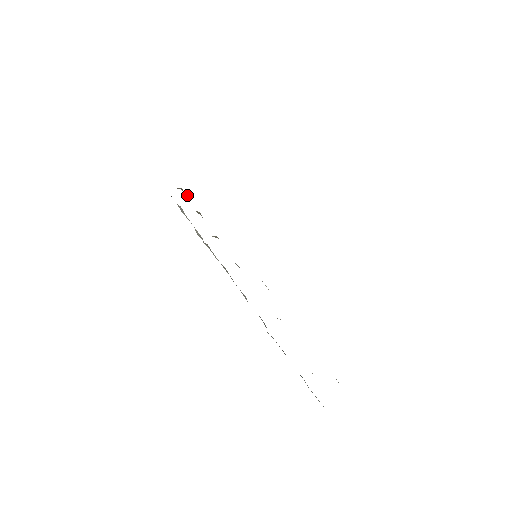
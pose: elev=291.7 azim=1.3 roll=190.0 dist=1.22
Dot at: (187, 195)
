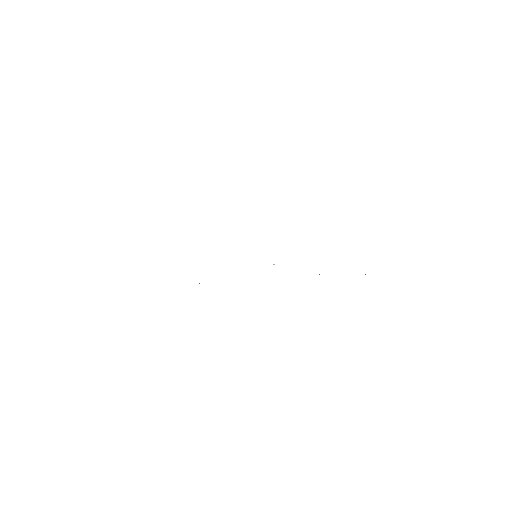
Dot at: occluded
